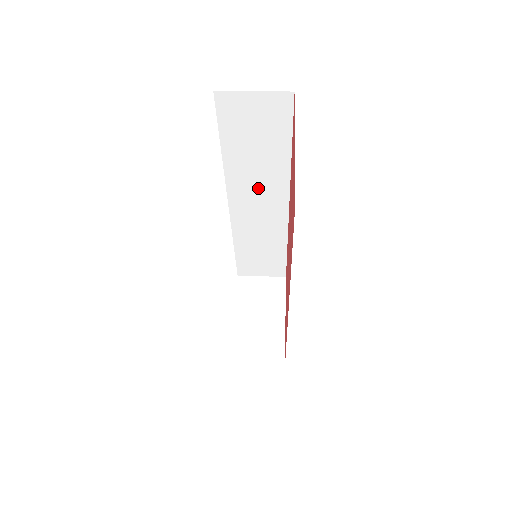
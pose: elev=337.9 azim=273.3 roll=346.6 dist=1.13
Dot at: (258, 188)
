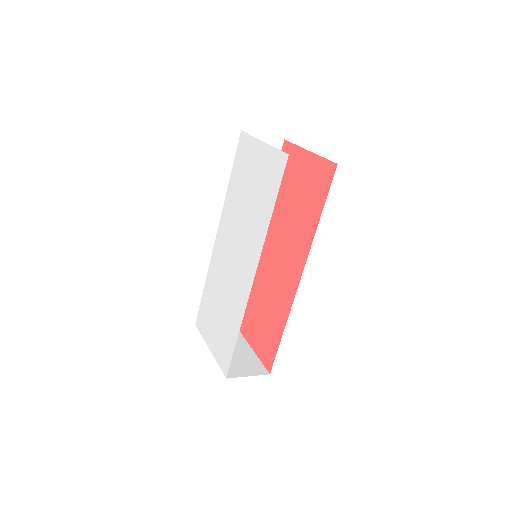
Dot at: occluded
